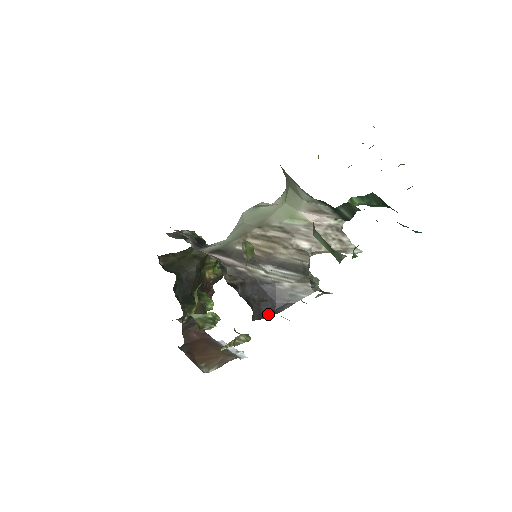
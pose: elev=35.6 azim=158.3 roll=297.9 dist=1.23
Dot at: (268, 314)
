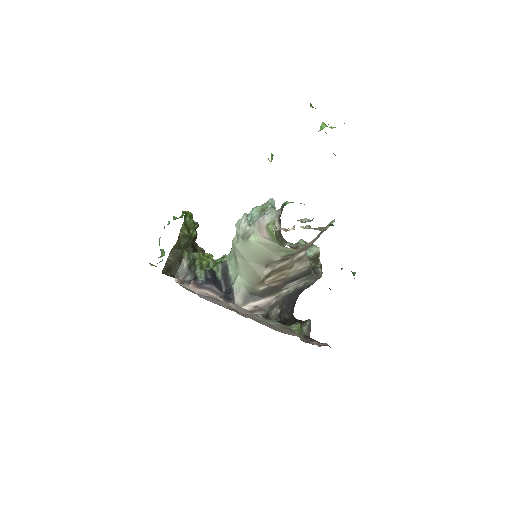
Dot at: occluded
